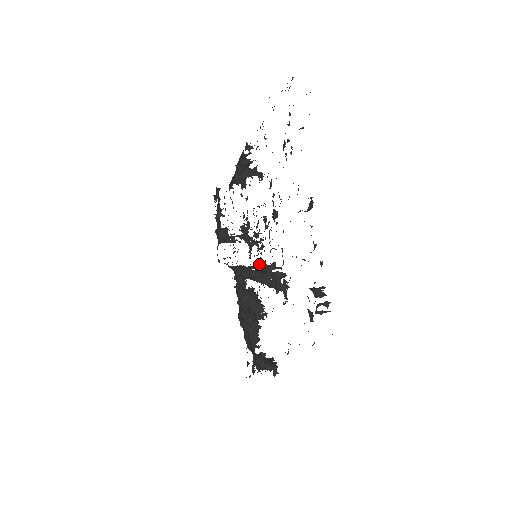
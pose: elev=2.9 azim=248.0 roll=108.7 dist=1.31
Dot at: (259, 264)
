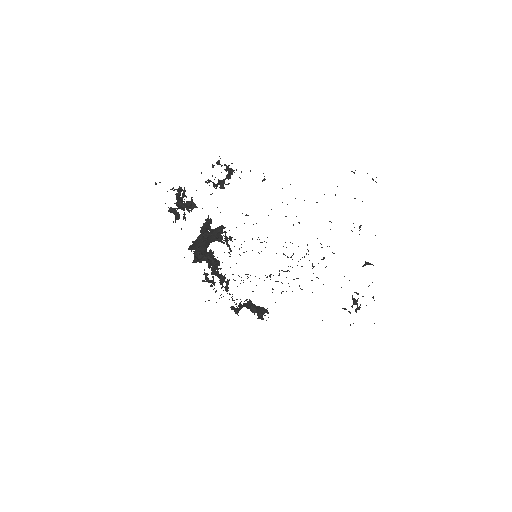
Dot at: occluded
